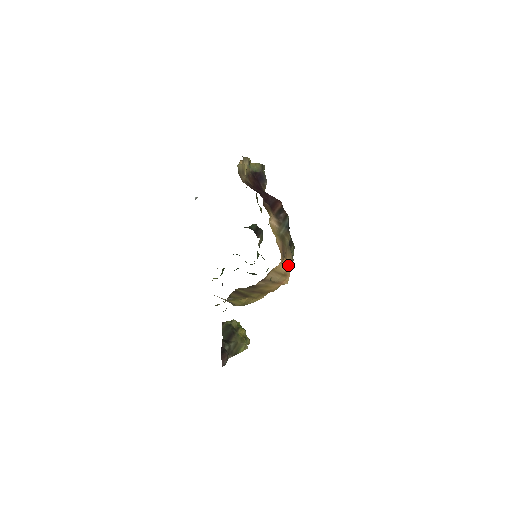
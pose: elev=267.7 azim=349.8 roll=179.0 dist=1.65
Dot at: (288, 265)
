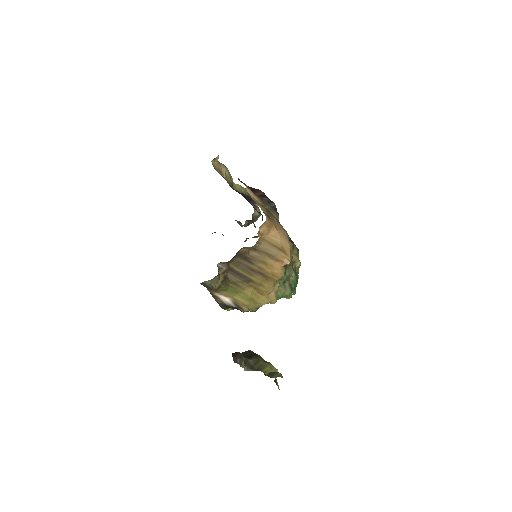
Dot at: (284, 241)
